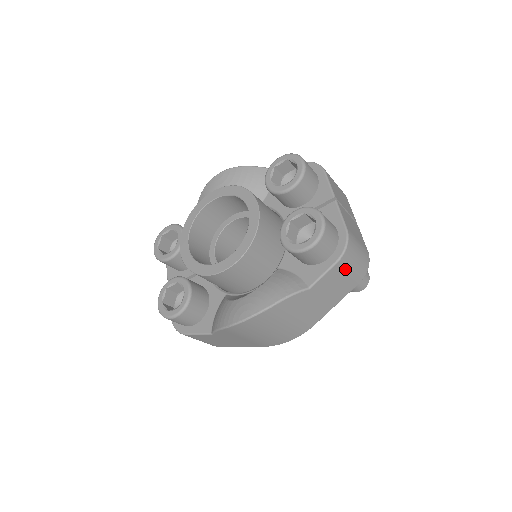
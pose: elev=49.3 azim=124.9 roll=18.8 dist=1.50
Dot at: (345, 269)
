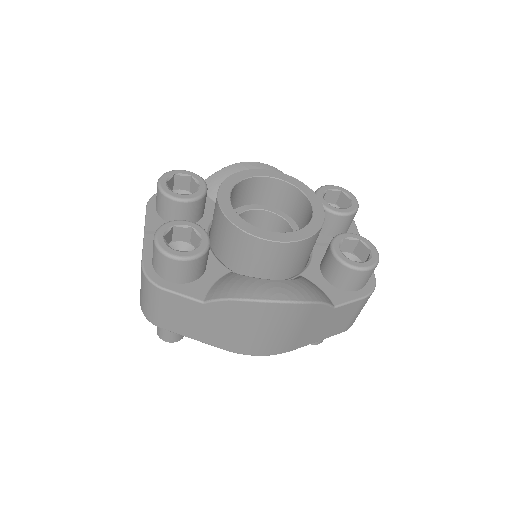
Dot at: (357, 309)
